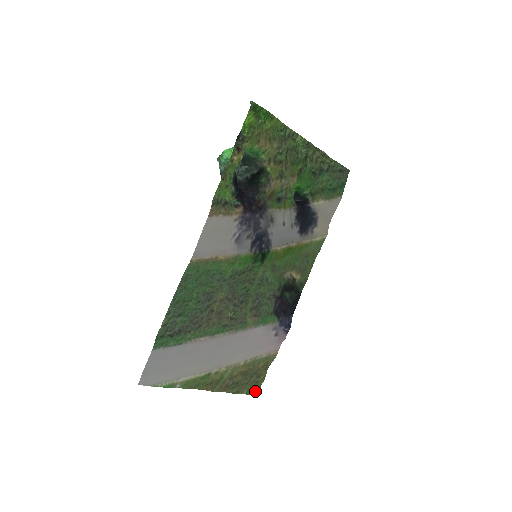
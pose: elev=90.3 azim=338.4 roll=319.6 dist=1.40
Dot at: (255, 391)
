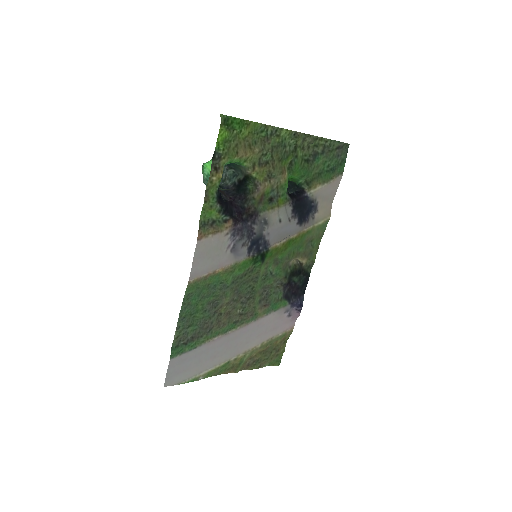
Dot at: (277, 362)
